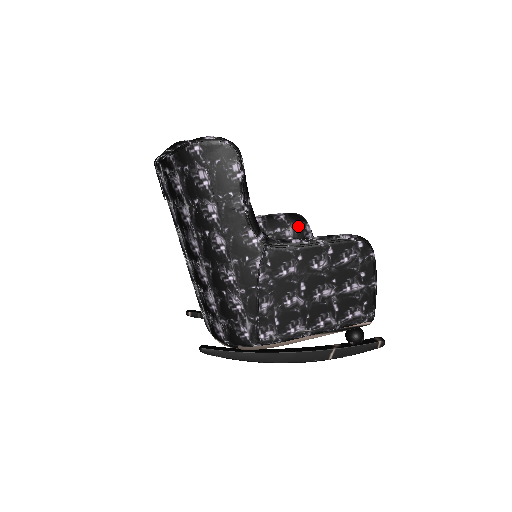
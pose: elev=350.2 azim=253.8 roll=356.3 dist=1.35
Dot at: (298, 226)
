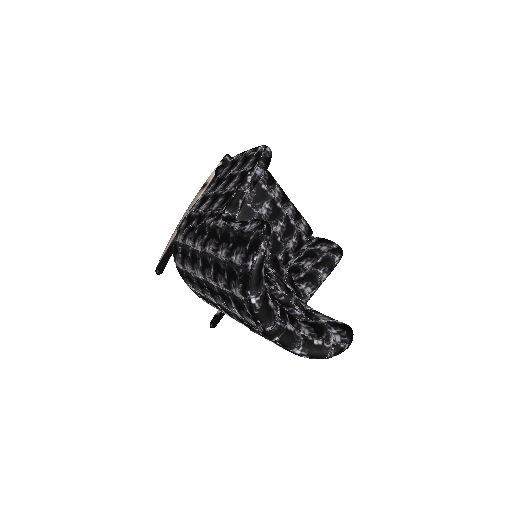
Dot at: occluded
